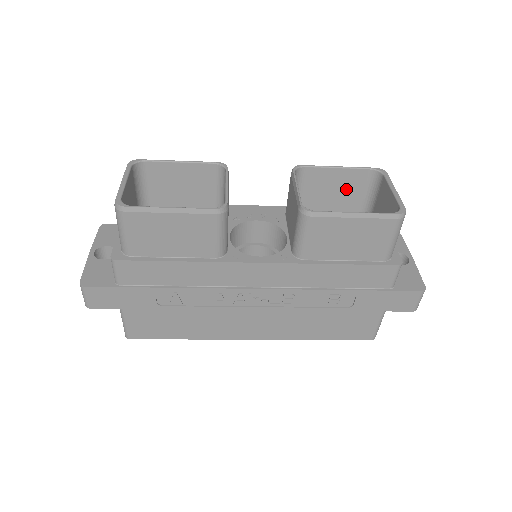
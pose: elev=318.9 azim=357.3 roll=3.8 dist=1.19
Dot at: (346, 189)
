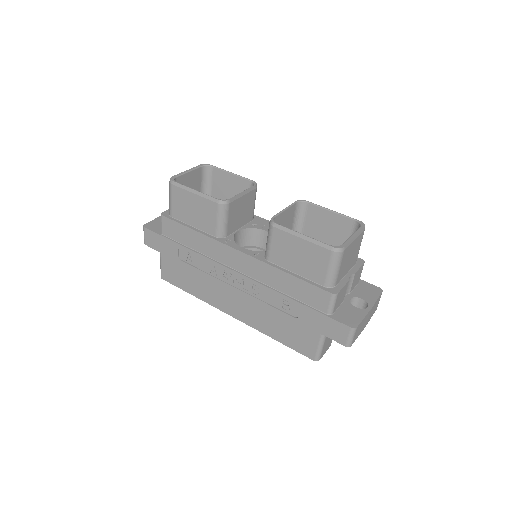
Dot at: (337, 231)
